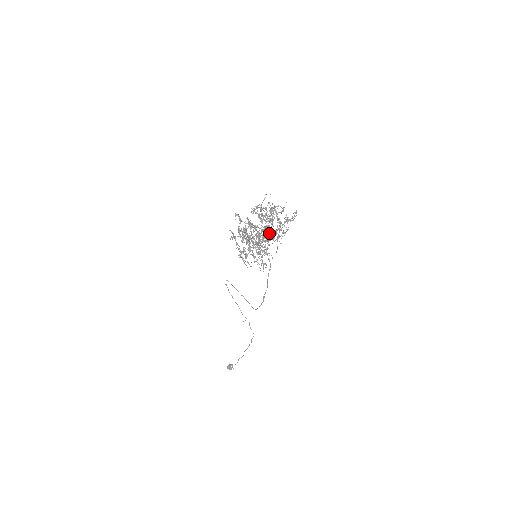
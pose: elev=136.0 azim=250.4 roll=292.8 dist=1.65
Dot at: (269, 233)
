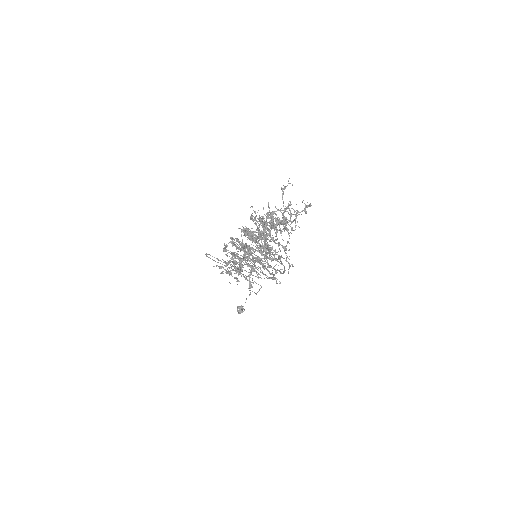
Dot at: occluded
